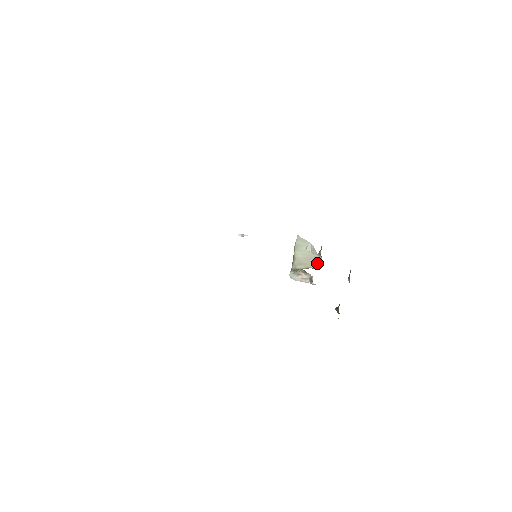
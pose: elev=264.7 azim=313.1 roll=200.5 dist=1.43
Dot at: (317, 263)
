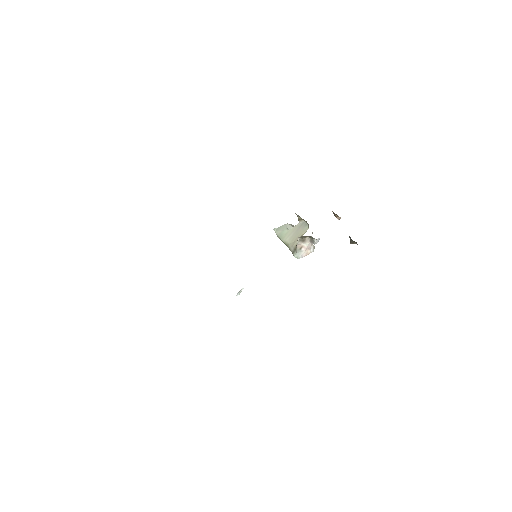
Dot at: (304, 227)
